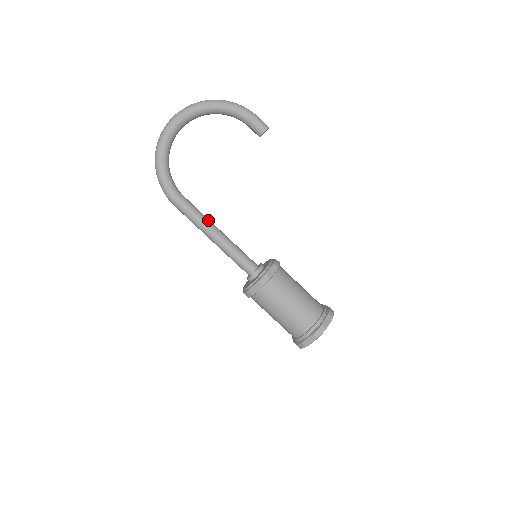
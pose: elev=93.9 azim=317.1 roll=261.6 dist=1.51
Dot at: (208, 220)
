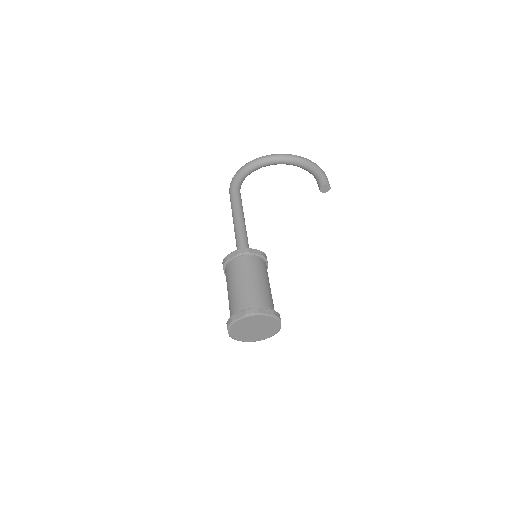
Dot at: (242, 210)
